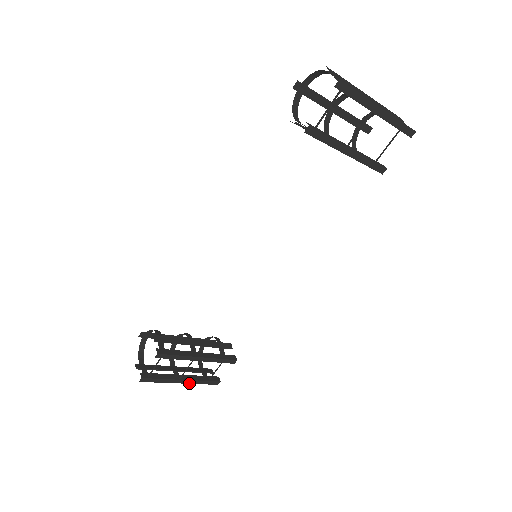
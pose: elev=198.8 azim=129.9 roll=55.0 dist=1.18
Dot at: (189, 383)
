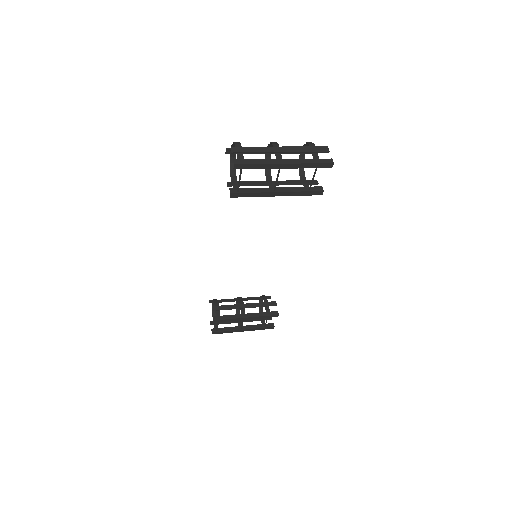
Dot at: (250, 330)
